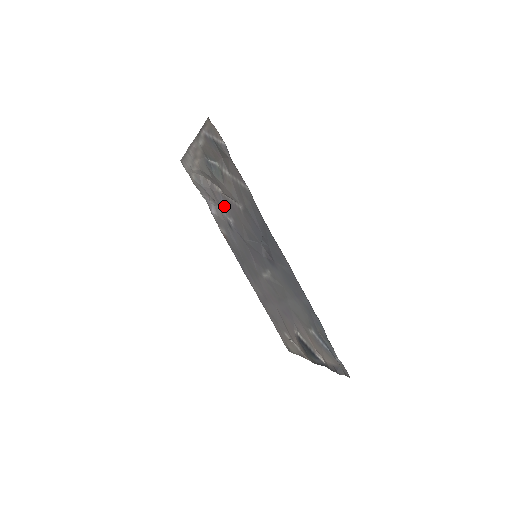
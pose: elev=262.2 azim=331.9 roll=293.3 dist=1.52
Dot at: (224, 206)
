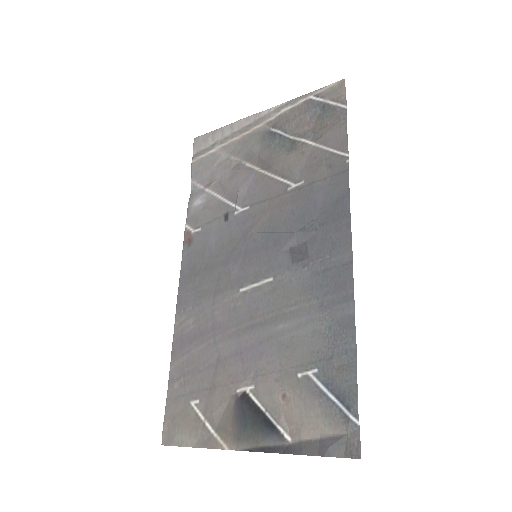
Dot at: (245, 188)
